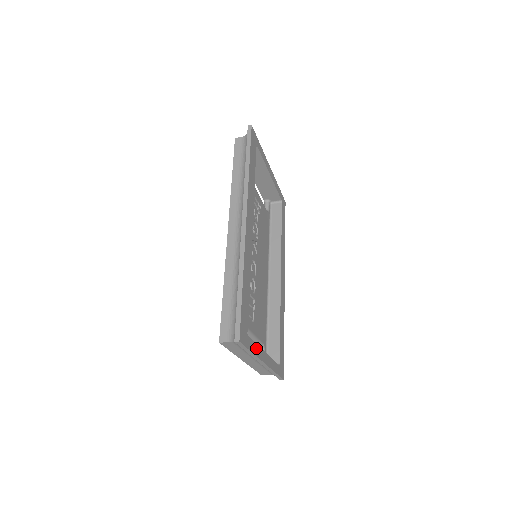
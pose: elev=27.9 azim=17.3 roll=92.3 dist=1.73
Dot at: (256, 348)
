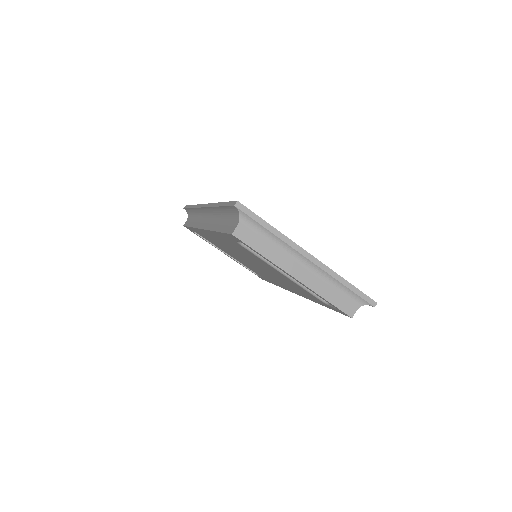
Dot at: occluded
